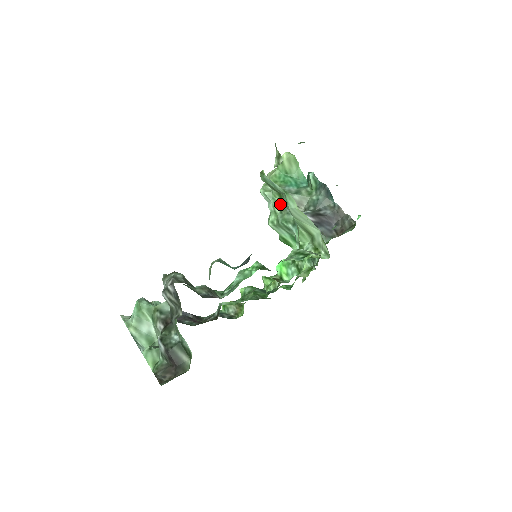
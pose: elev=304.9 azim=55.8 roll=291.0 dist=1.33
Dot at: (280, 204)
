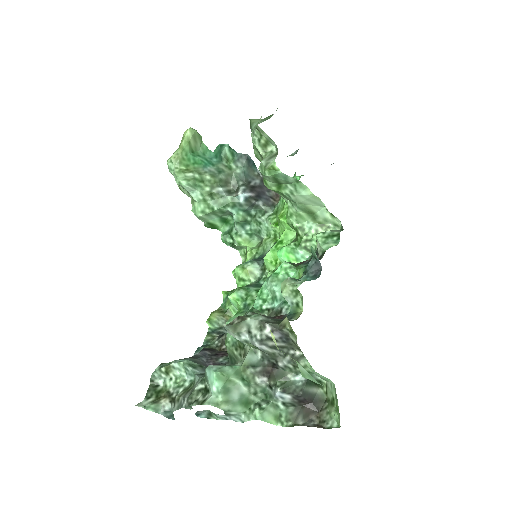
Dot at: (209, 190)
